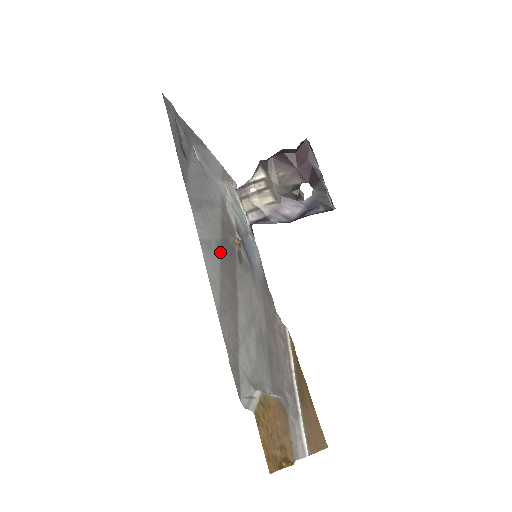
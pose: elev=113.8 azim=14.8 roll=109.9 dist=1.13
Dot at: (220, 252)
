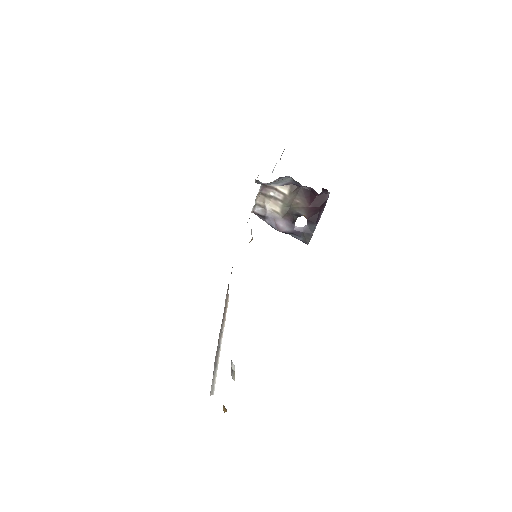
Dot at: occluded
